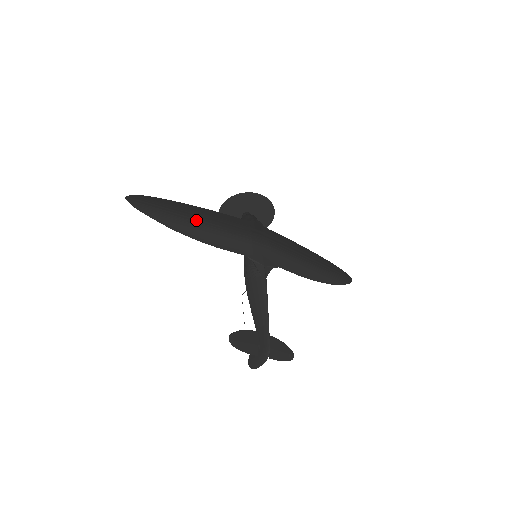
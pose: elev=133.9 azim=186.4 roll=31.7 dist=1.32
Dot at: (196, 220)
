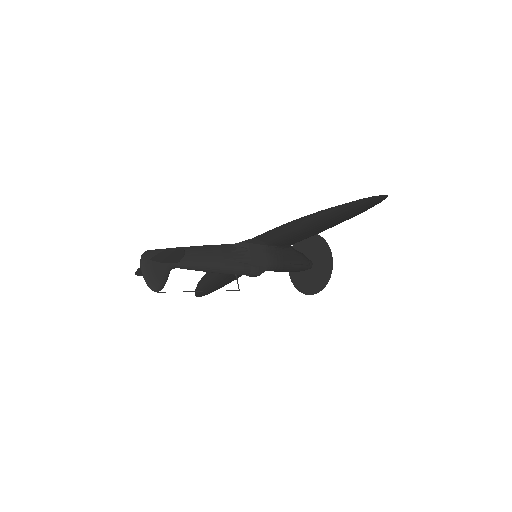
Dot at: occluded
